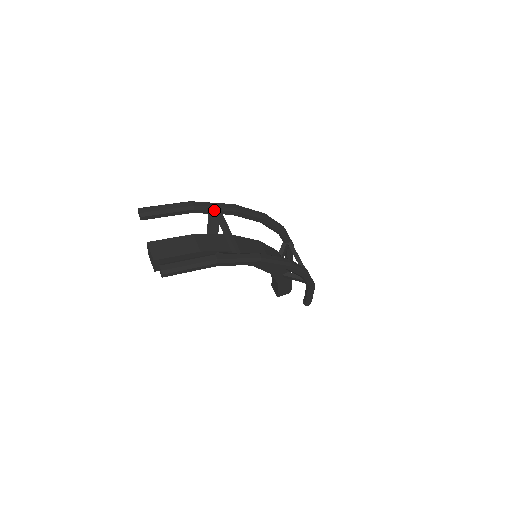
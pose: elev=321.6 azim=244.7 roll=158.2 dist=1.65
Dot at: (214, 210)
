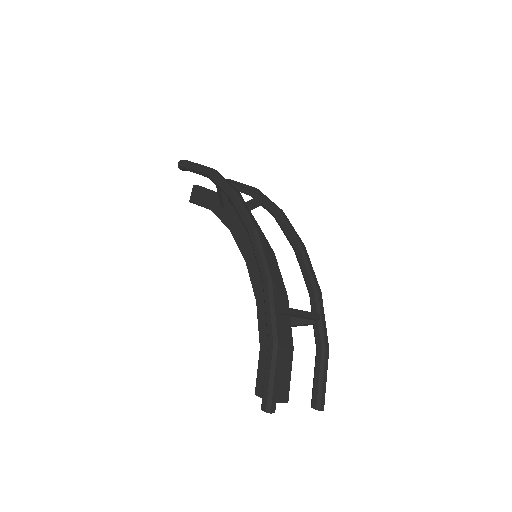
Dot at: (279, 315)
